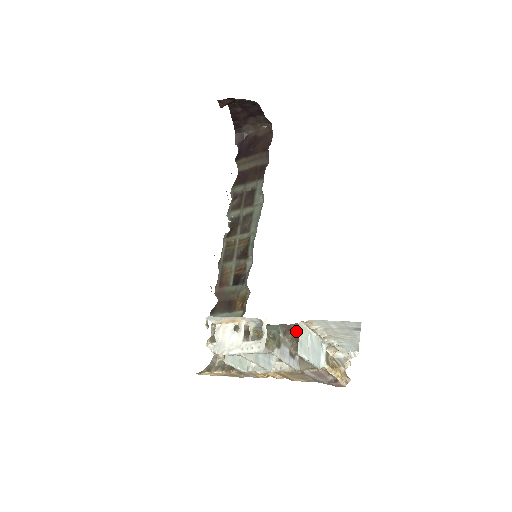
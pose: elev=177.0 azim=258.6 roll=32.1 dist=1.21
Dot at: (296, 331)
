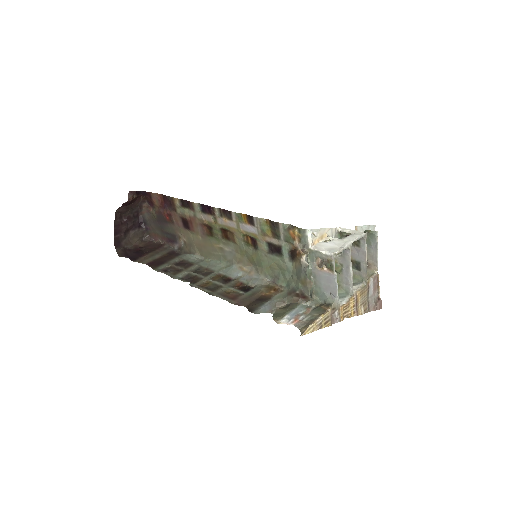
Dot at: occluded
